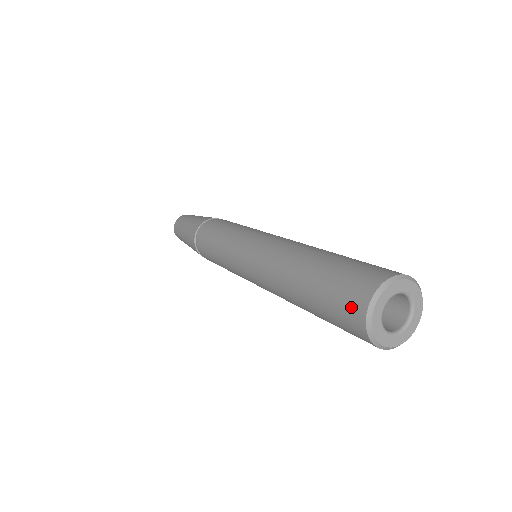
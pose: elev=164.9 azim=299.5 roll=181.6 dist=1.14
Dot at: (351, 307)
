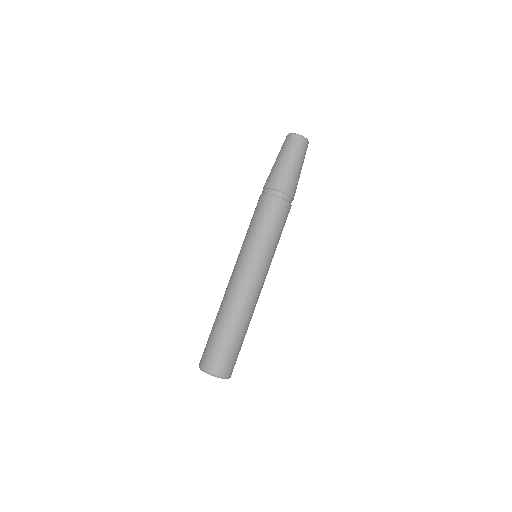
Dot at: occluded
